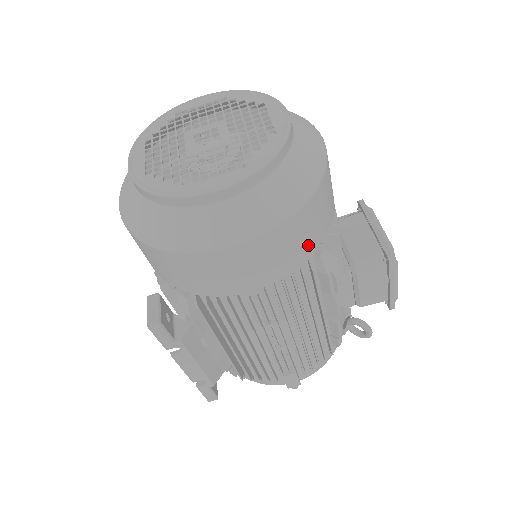
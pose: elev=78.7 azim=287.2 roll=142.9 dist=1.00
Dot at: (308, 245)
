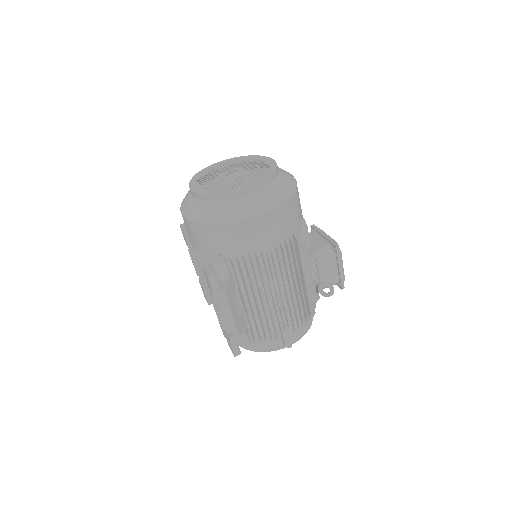
Dot at: (293, 223)
